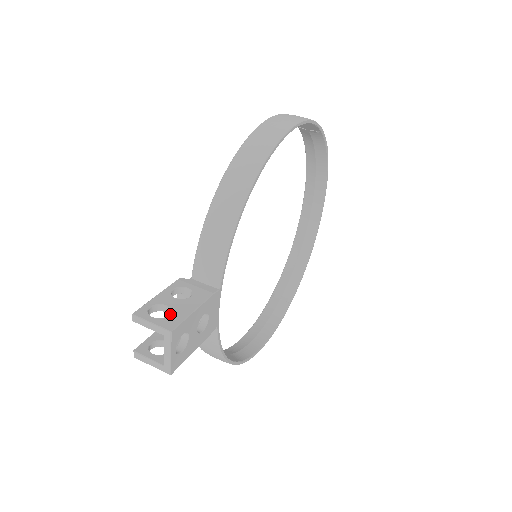
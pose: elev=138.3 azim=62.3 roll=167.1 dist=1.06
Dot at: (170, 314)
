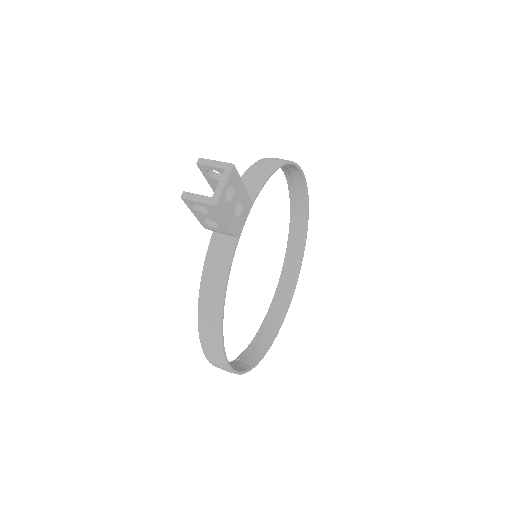
Dot at: occluded
